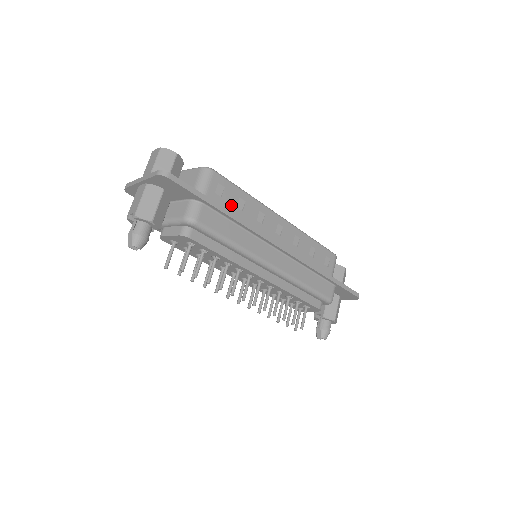
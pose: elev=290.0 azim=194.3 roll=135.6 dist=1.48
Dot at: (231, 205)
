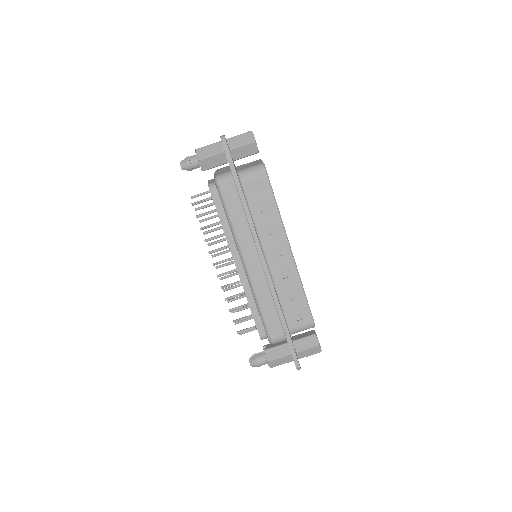
Dot at: (256, 201)
